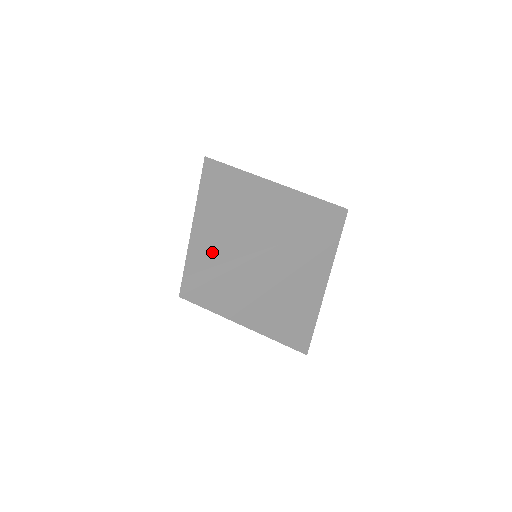
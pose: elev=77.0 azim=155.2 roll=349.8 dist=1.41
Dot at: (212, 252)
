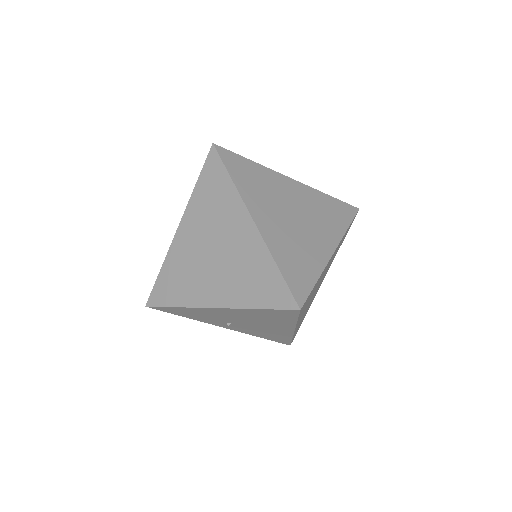
Dot at: (296, 257)
